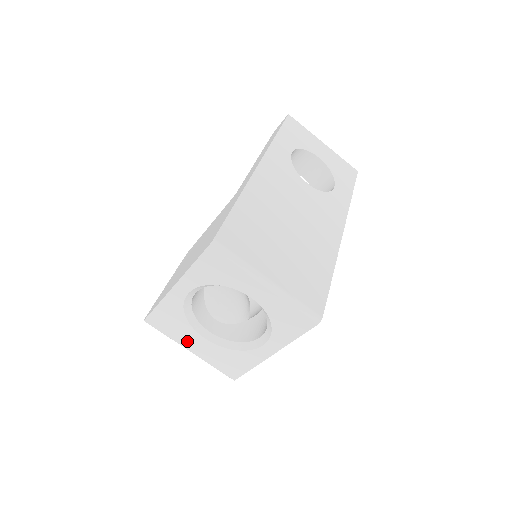
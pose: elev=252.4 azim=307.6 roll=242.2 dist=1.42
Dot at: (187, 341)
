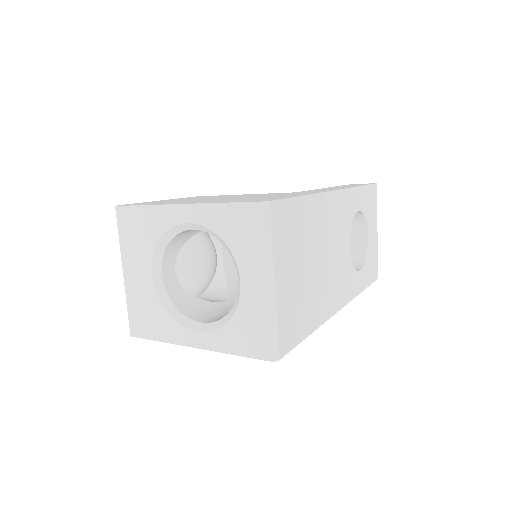
Dot at: (132, 261)
